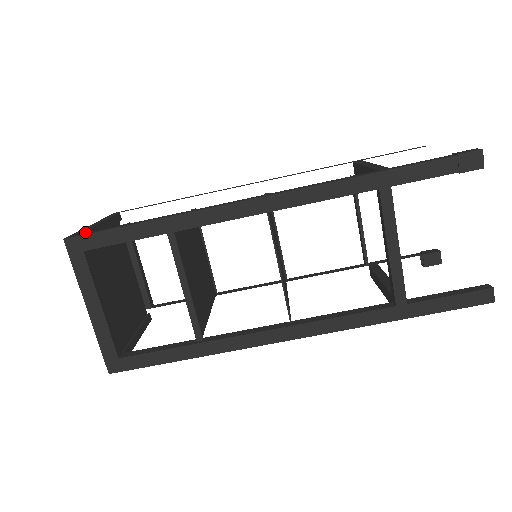
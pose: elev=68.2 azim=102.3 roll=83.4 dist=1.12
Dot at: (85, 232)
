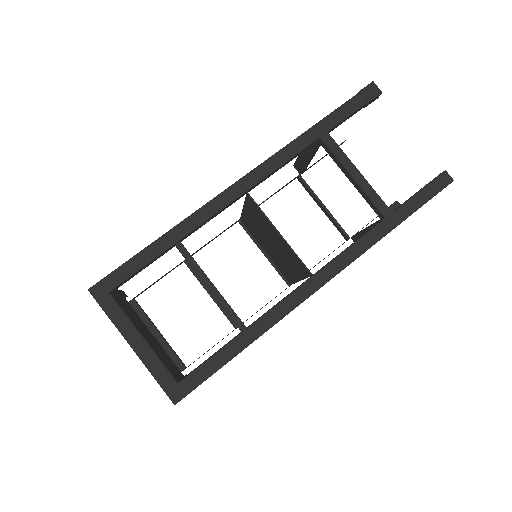
Dot at: occluded
